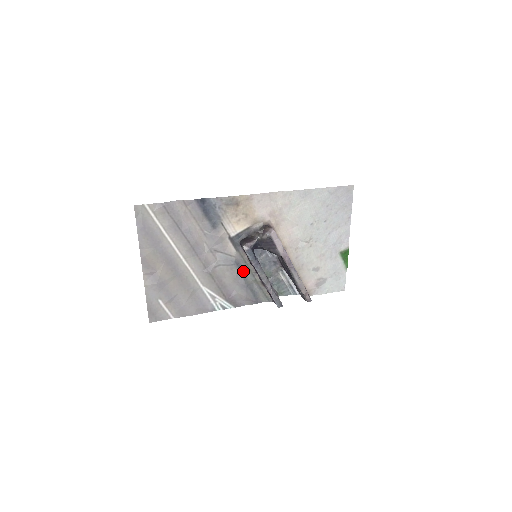
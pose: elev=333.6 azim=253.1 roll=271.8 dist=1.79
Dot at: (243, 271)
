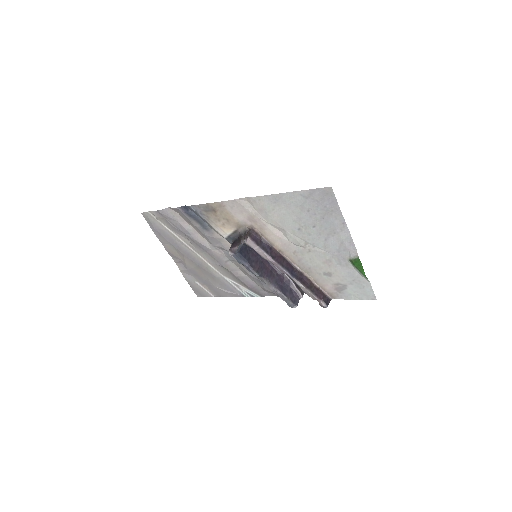
Dot at: occluded
